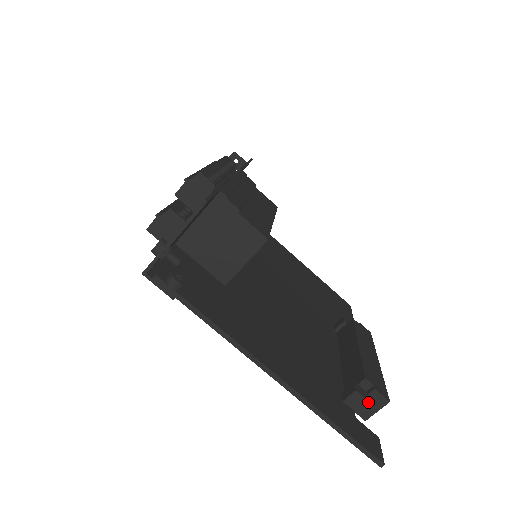
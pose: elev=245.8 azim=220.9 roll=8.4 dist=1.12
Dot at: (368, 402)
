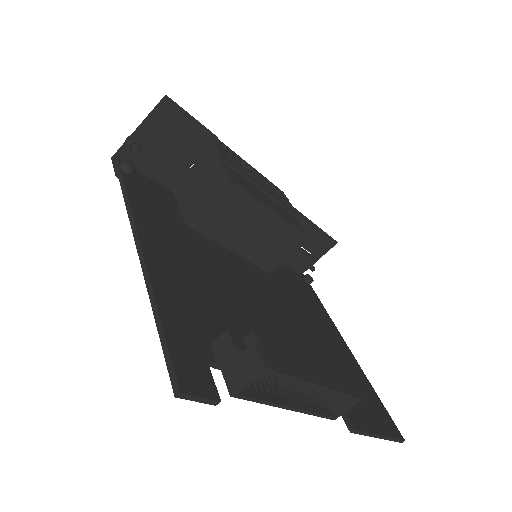
Dot at: (242, 363)
